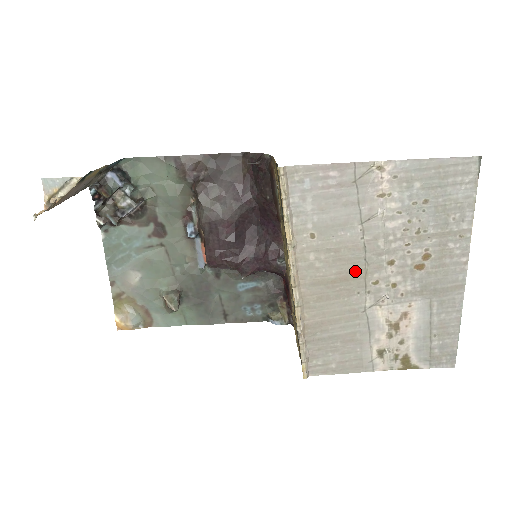
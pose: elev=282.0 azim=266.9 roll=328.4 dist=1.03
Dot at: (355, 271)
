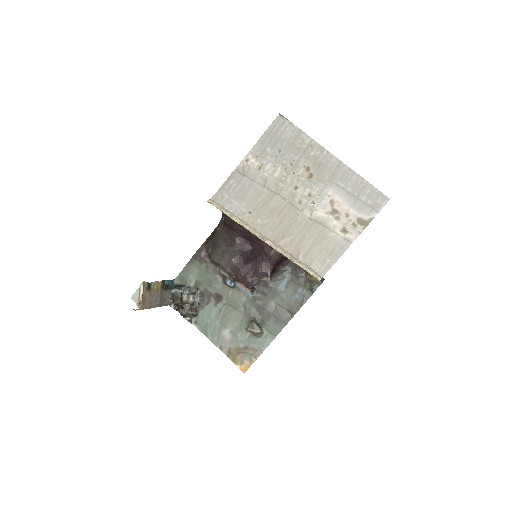
Dot at: (285, 208)
